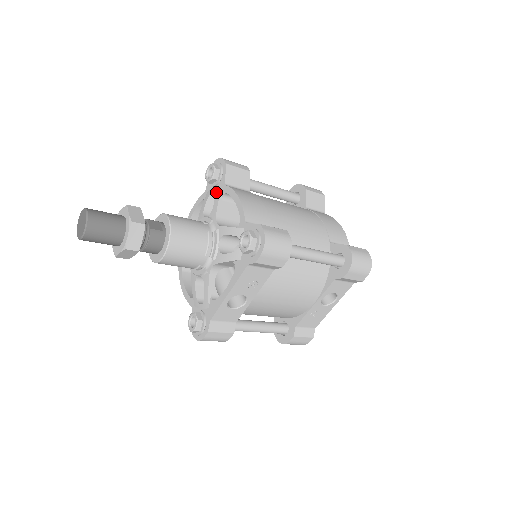
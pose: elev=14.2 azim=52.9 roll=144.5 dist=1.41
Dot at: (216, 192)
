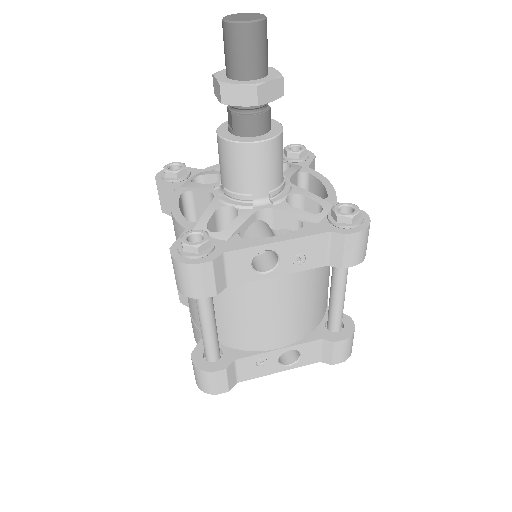
Dot at: (292, 165)
